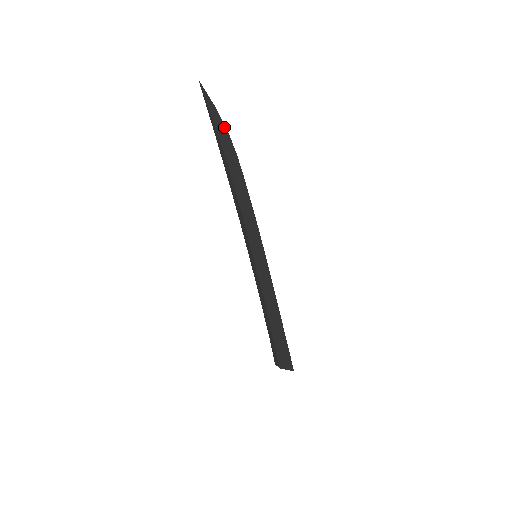
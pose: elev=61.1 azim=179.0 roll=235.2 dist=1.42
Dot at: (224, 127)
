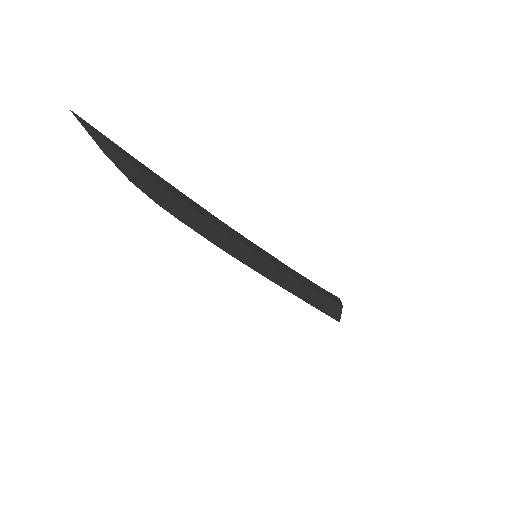
Dot at: (125, 174)
